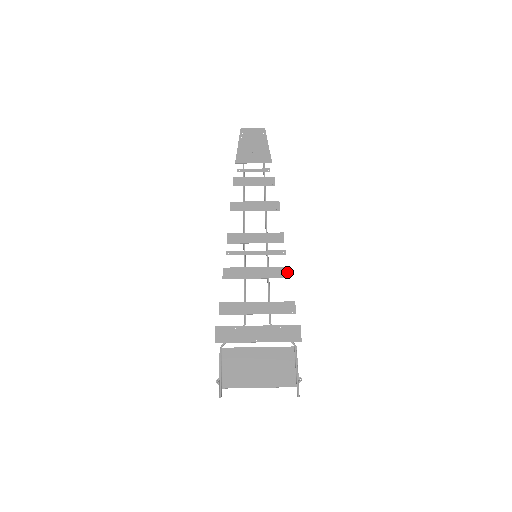
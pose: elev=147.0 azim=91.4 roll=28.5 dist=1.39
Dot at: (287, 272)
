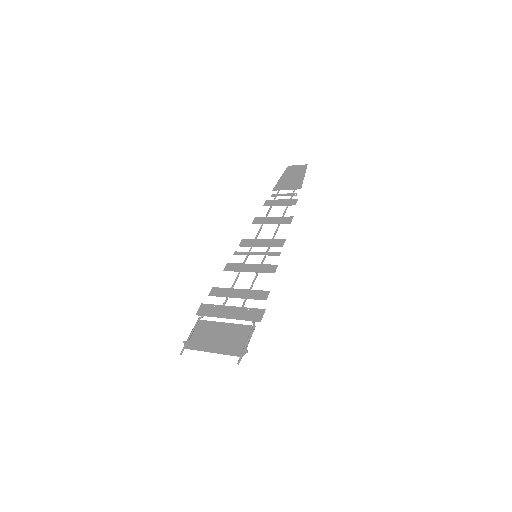
Dot at: (274, 269)
